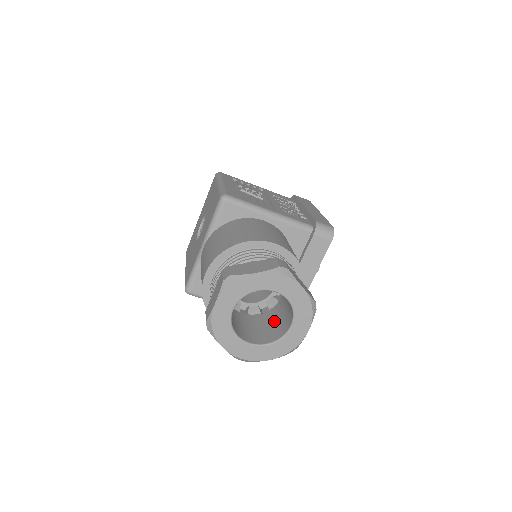
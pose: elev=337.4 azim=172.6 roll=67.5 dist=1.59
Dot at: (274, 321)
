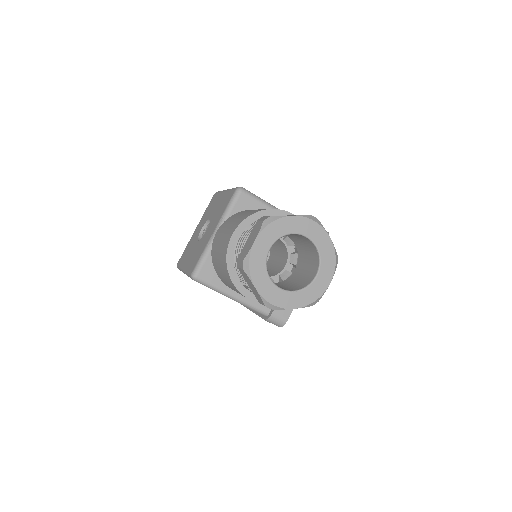
Dot at: (294, 282)
